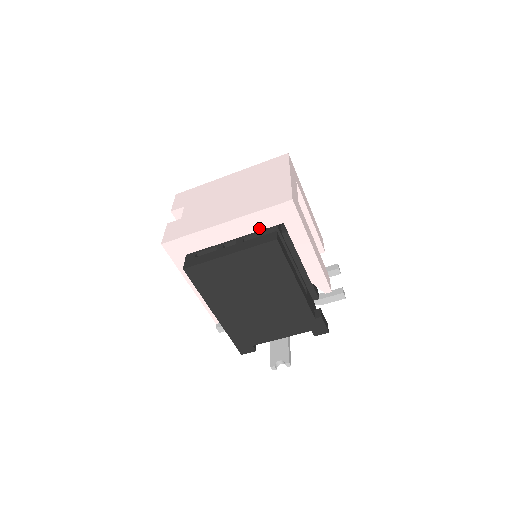
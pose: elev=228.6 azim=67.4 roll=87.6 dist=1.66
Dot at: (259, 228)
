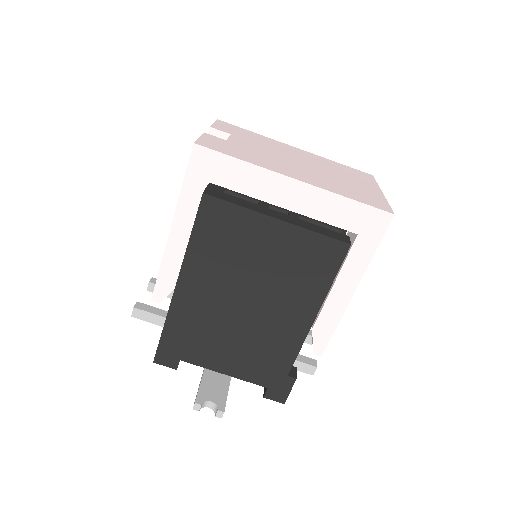
Dot at: (326, 219)
